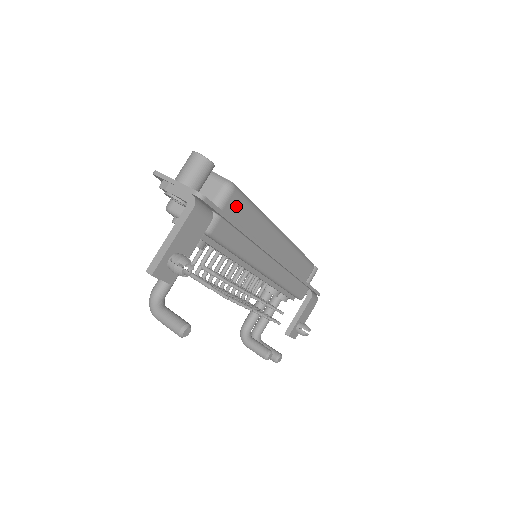
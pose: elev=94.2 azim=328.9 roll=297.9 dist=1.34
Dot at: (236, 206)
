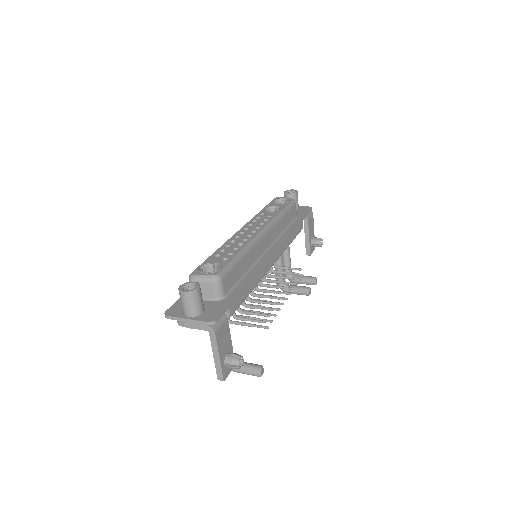
Dot at: (229, 279)
